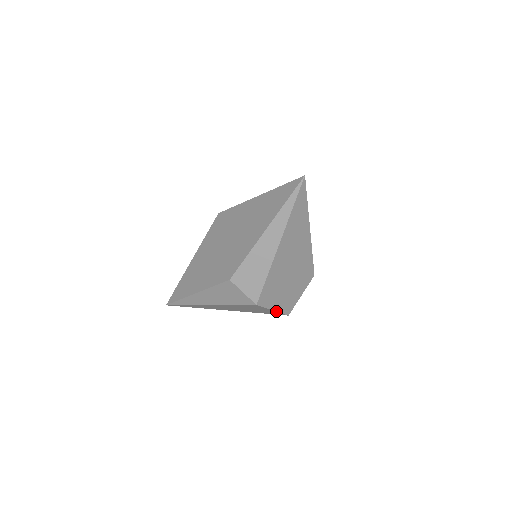
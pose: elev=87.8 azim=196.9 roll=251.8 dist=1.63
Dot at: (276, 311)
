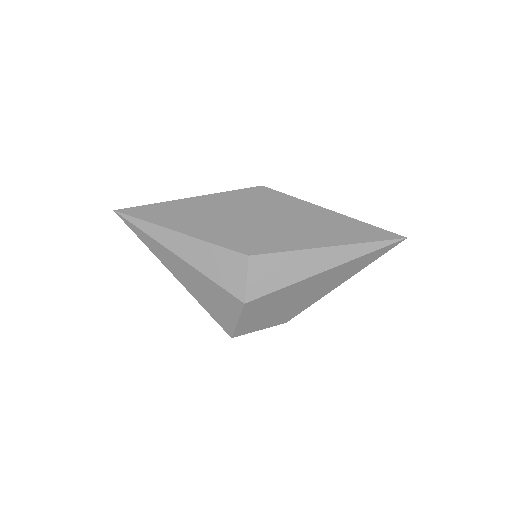
Dot at: (237, 325)
